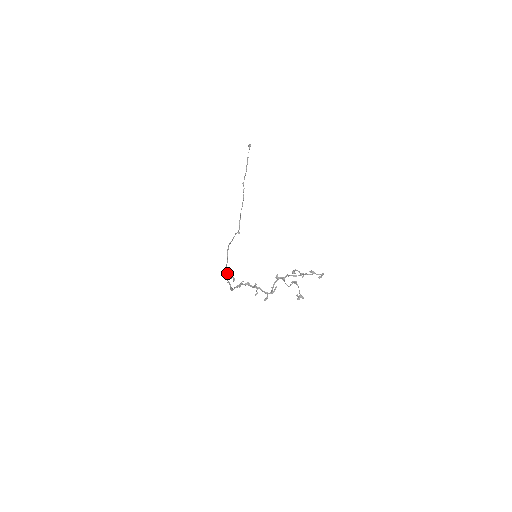
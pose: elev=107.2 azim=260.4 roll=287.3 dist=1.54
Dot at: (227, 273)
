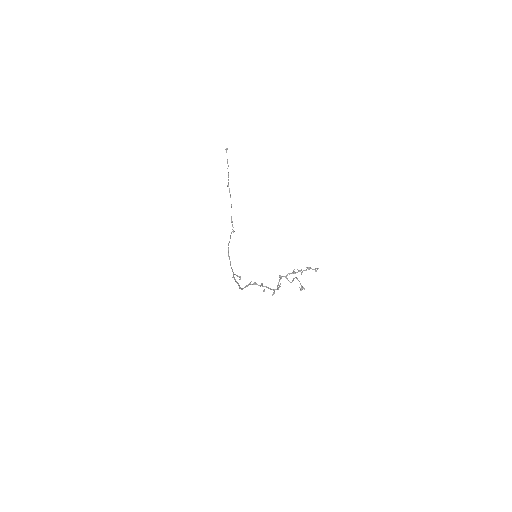
Dot at: (233, 273)
